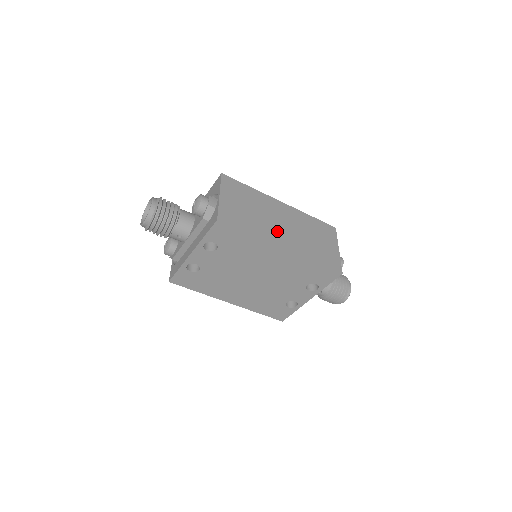
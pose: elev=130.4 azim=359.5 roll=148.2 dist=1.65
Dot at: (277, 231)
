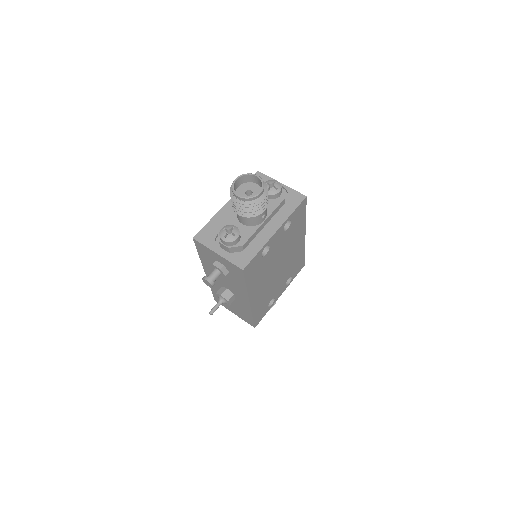
Dot at: occluded
